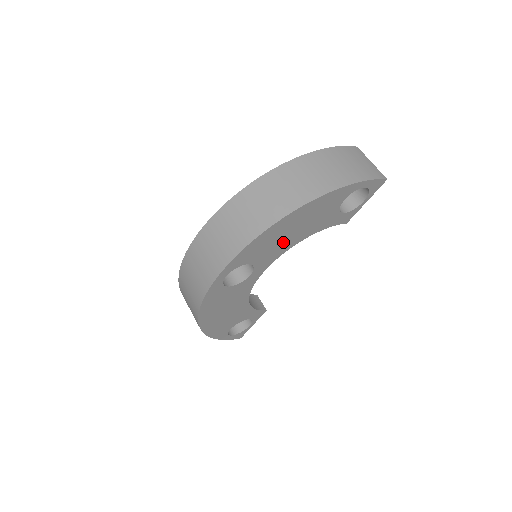
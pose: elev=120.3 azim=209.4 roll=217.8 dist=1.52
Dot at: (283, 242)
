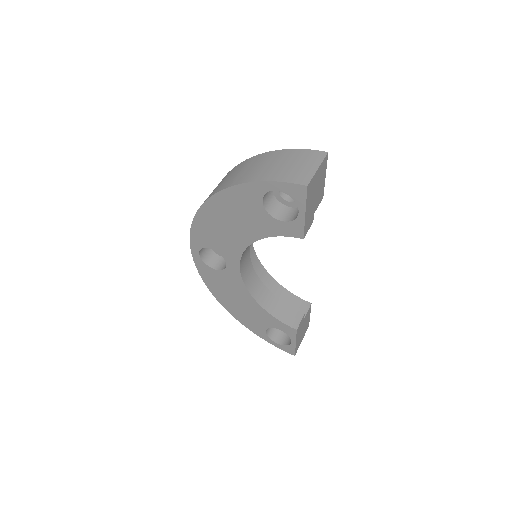
Dot at: (230, 236)
